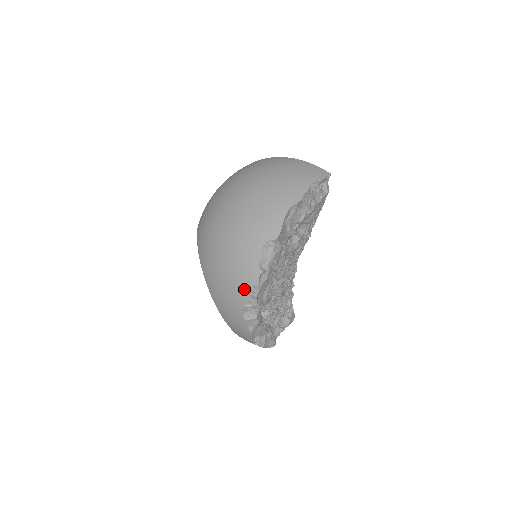
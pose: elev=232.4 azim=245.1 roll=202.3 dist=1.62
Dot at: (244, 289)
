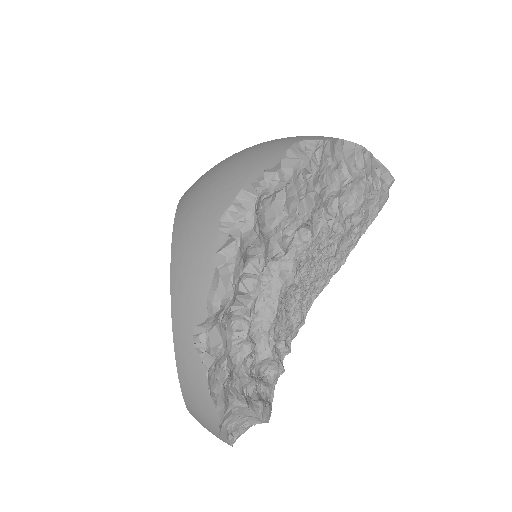
Dot at: (245, 177)
